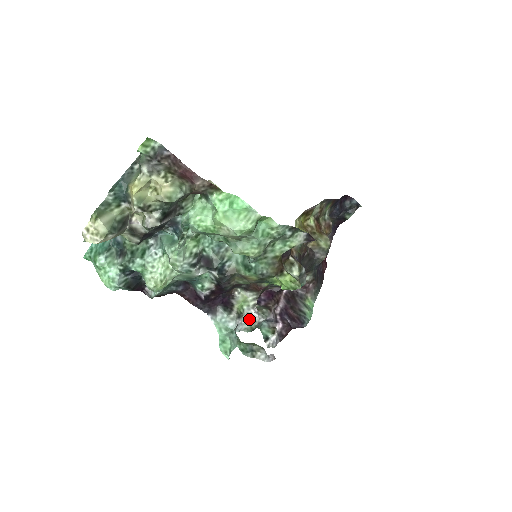
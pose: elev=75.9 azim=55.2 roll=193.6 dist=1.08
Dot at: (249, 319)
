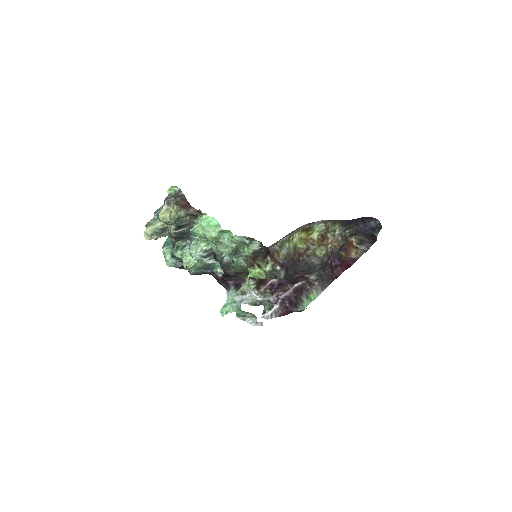
Dot at: (250, 297)
